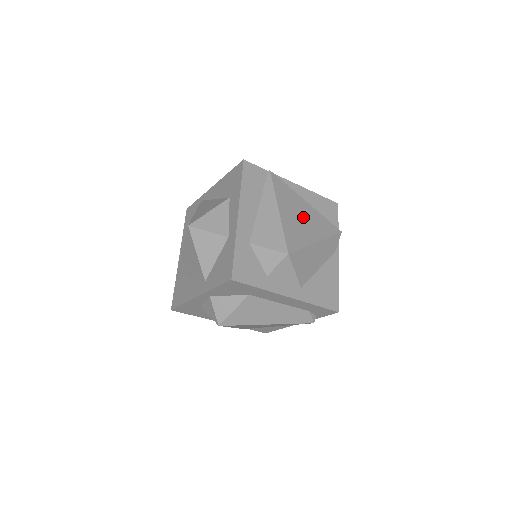
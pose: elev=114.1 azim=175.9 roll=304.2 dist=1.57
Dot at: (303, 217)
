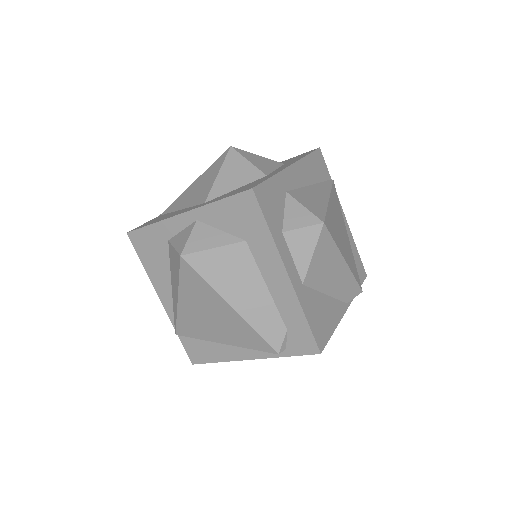
Dot at: (342, 234)
